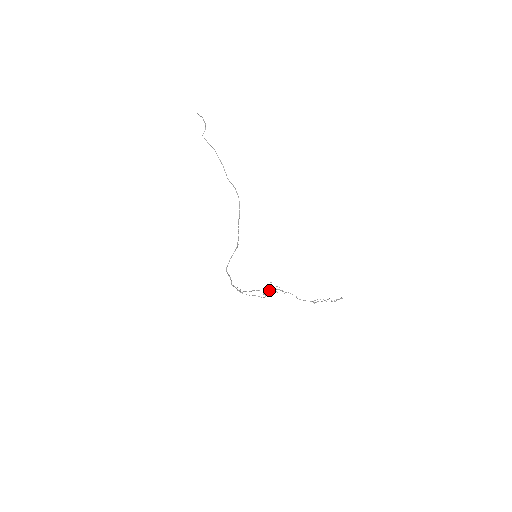
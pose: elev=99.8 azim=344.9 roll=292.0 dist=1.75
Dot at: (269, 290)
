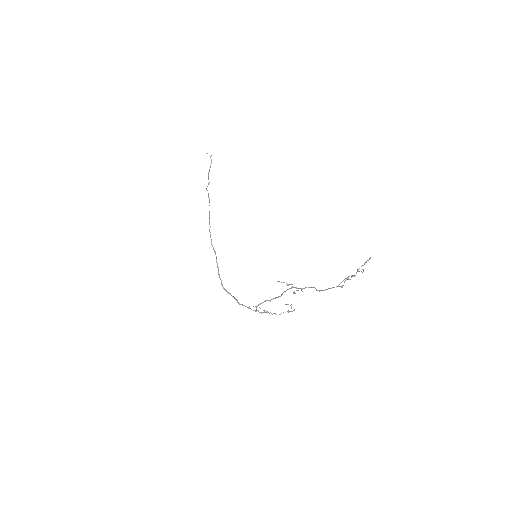
Dot at: (281, 294)
